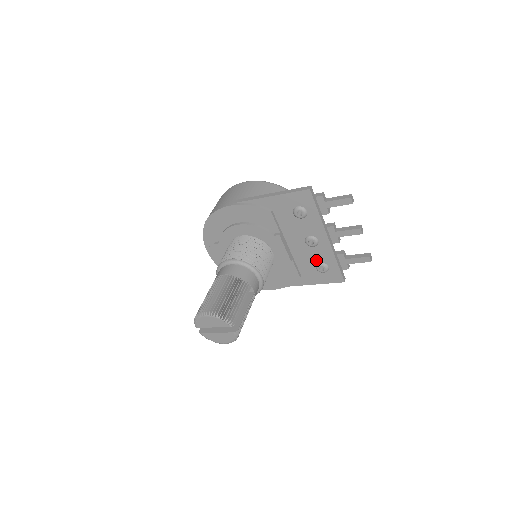
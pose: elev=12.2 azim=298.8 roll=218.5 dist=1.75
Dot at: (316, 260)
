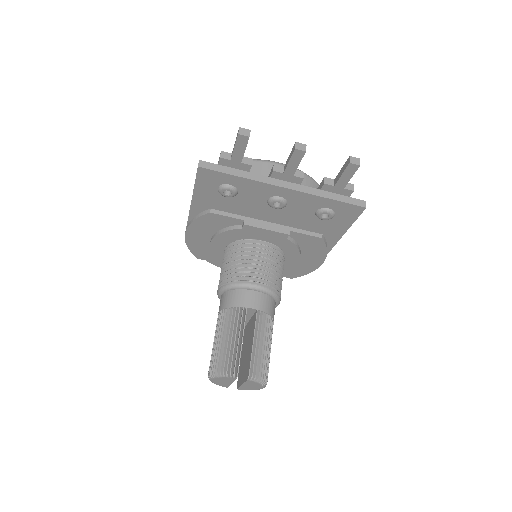
Dot at: (309, 213)
